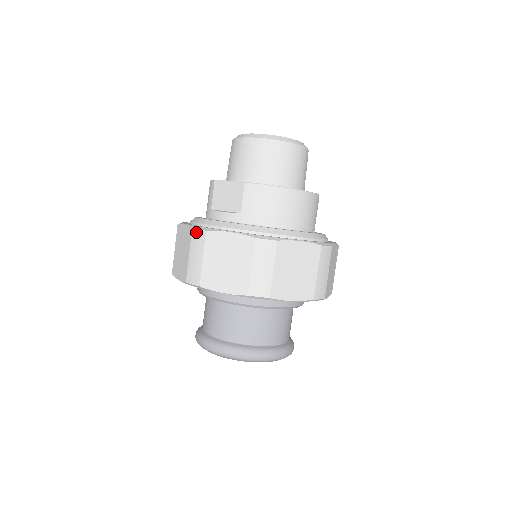
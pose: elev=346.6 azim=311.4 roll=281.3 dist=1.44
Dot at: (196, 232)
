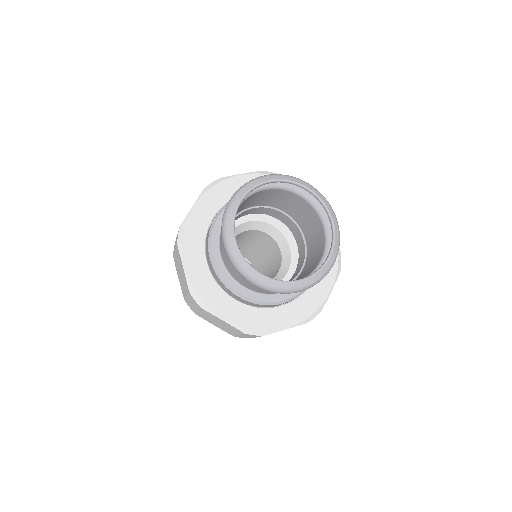
Dot at: occluded
